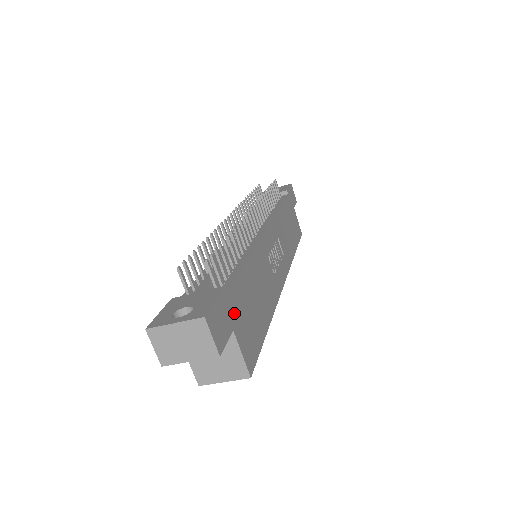
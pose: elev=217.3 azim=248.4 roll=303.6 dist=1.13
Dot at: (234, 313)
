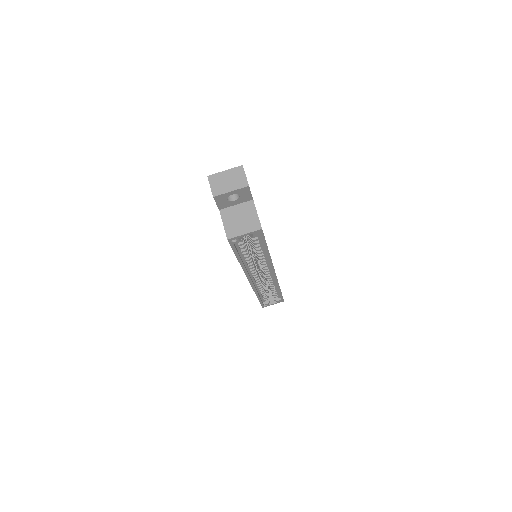
Dot at: occluded
